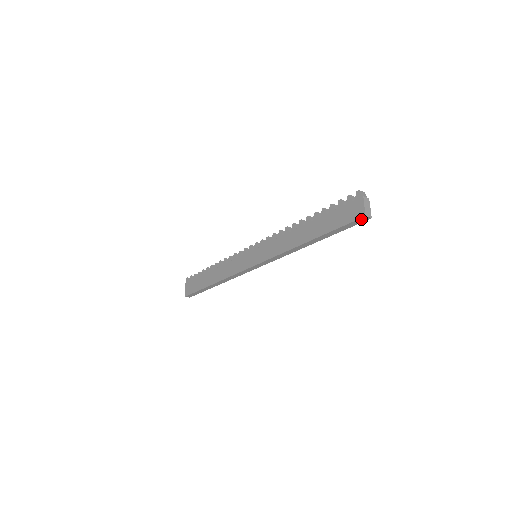
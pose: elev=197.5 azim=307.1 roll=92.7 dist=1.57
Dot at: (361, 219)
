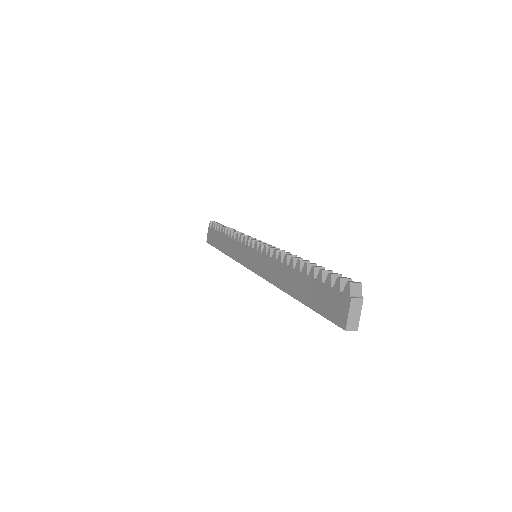
Dot at: (342, 326)
